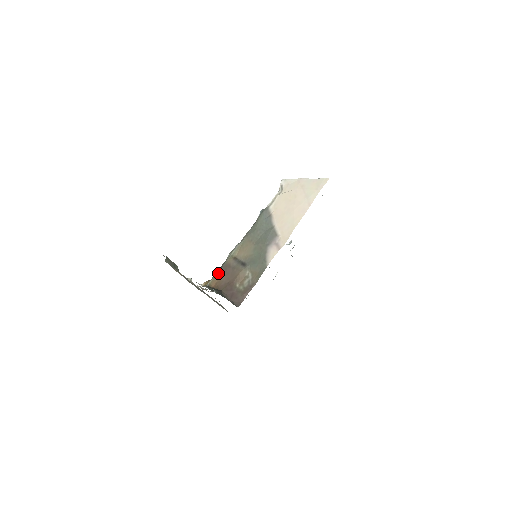
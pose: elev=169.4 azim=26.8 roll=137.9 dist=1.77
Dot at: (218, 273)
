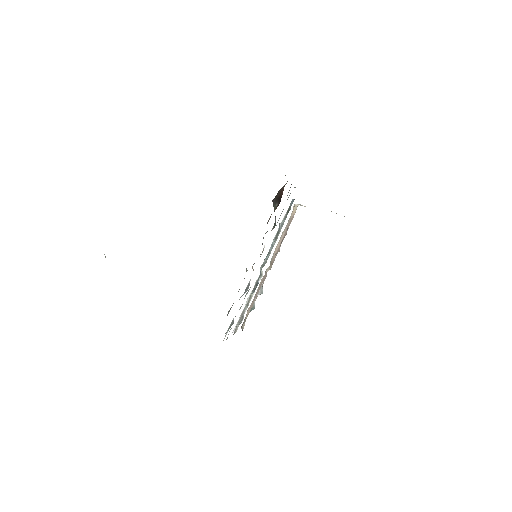
Dot at: occluded
